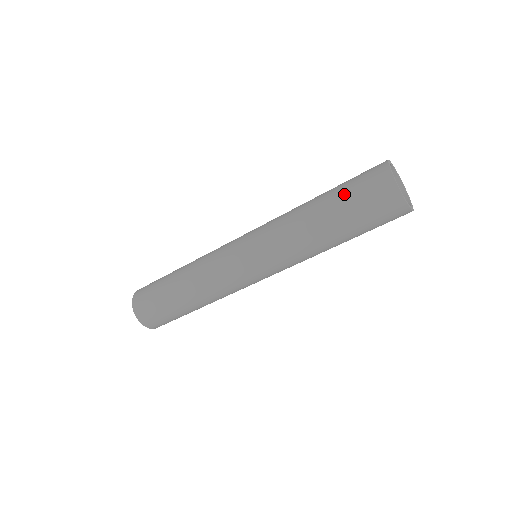
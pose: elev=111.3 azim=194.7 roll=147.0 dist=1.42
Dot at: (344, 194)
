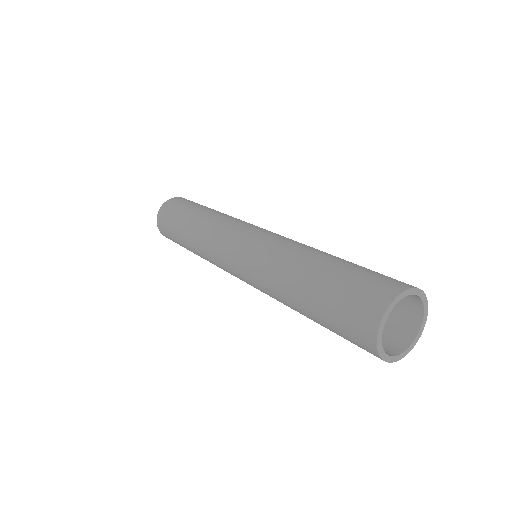
Dot at: (343, 273)
